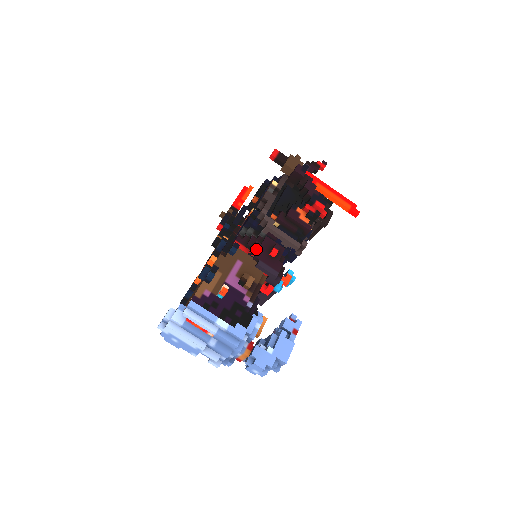
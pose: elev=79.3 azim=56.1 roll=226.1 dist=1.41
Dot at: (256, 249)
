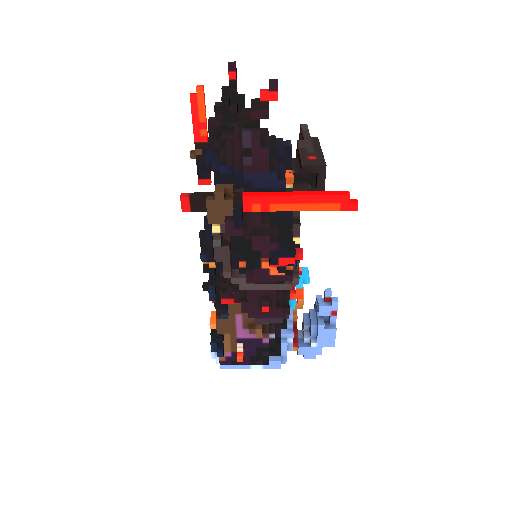
Dot at: (245, 311)
